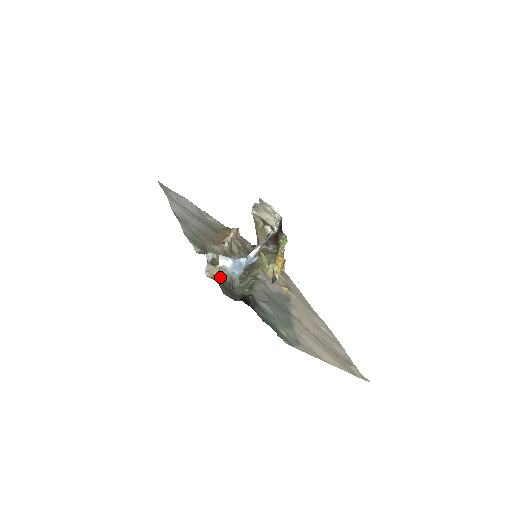
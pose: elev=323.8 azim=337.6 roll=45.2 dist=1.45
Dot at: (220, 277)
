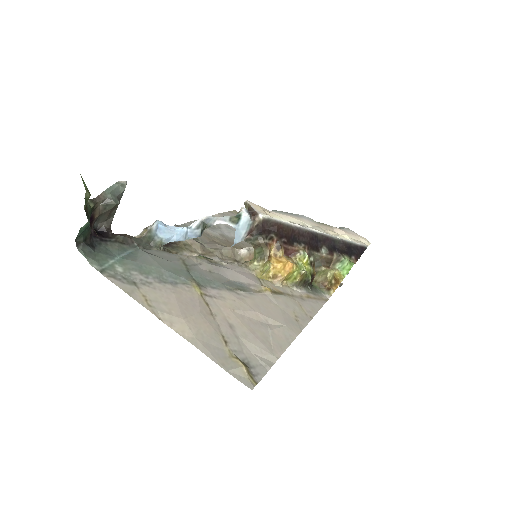
Dot at: (144, 238)
